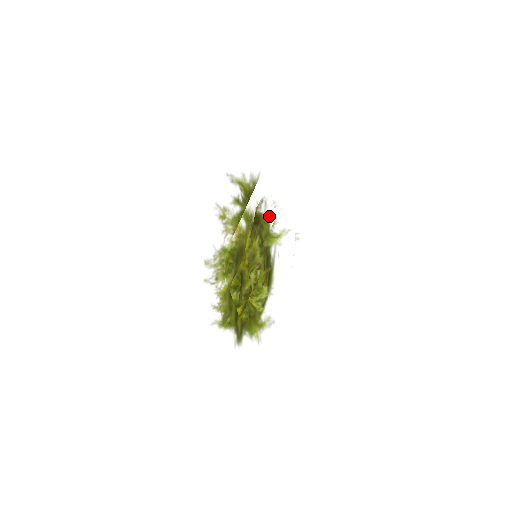
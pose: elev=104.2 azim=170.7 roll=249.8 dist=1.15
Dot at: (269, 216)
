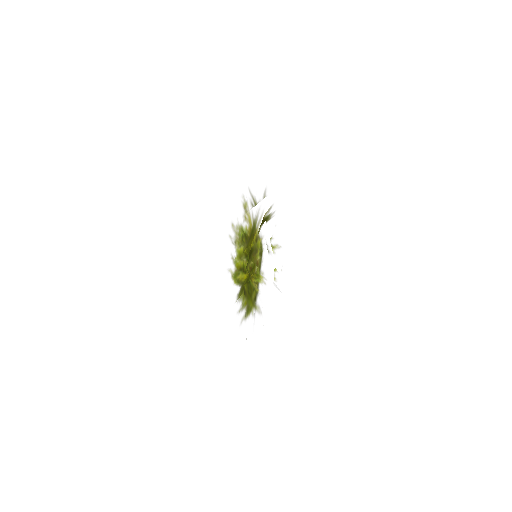
Dot at: occluded
